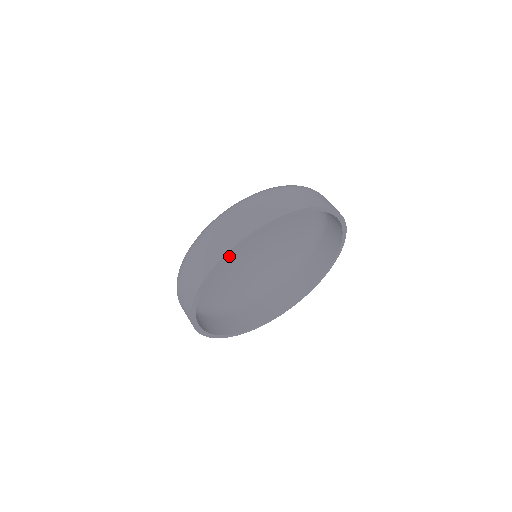
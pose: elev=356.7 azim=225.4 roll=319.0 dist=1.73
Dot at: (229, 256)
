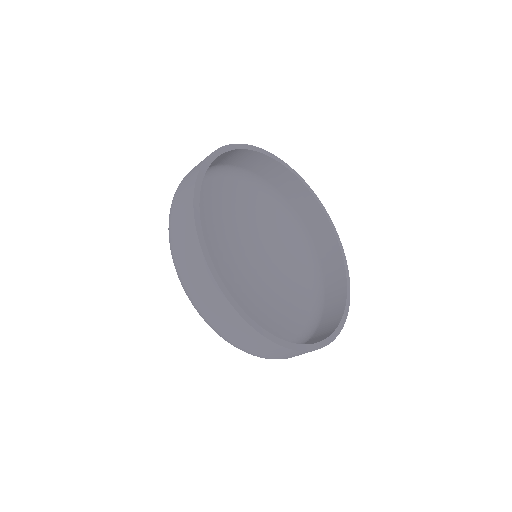
Dot at: (226, 275)
